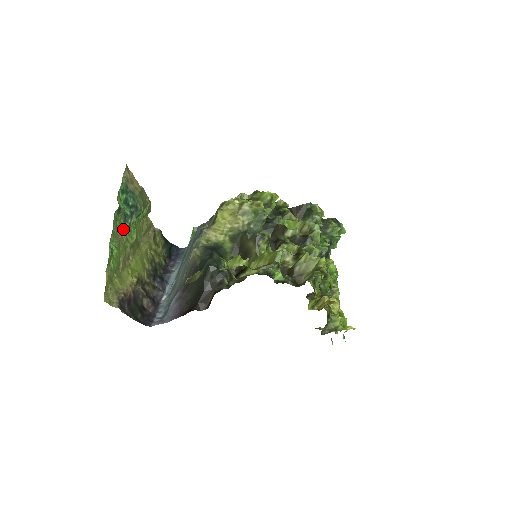
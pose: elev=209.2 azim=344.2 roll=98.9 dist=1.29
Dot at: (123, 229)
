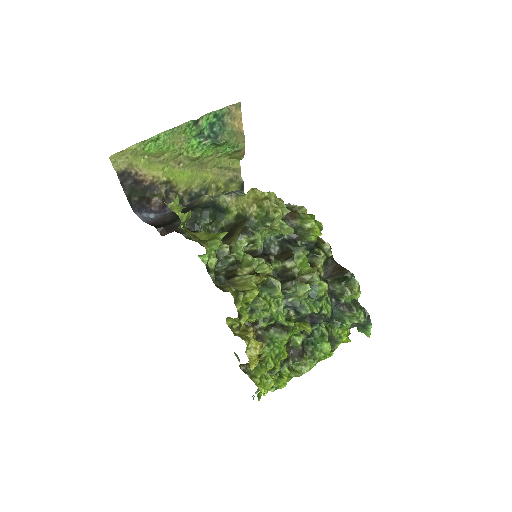
Dot at: (190, 139)
